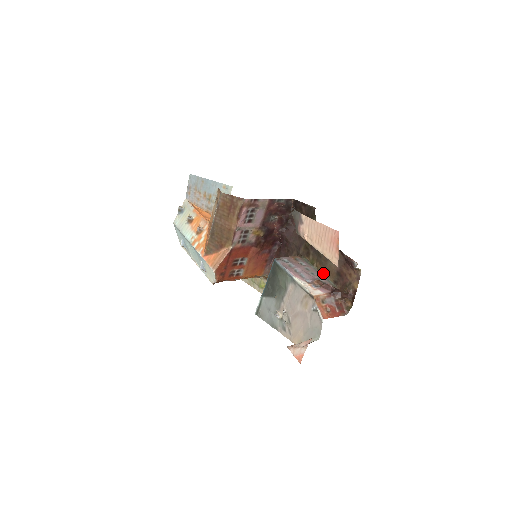
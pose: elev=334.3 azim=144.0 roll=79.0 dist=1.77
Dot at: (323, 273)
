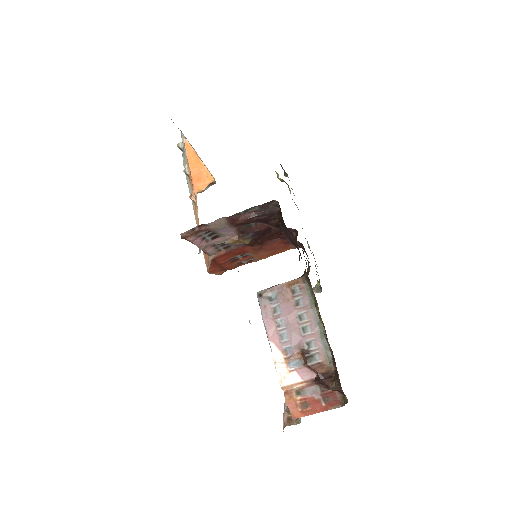
Dot at: (324, 328)
